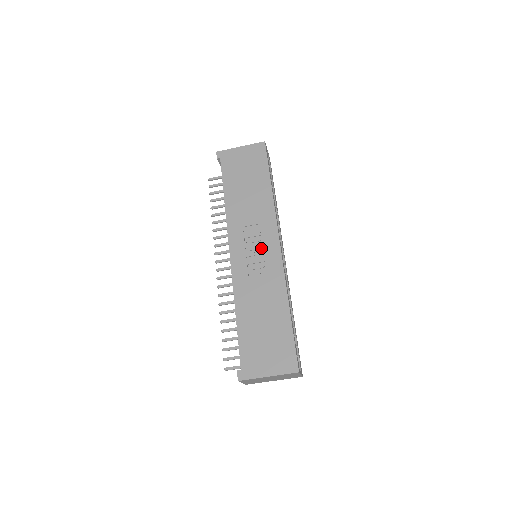
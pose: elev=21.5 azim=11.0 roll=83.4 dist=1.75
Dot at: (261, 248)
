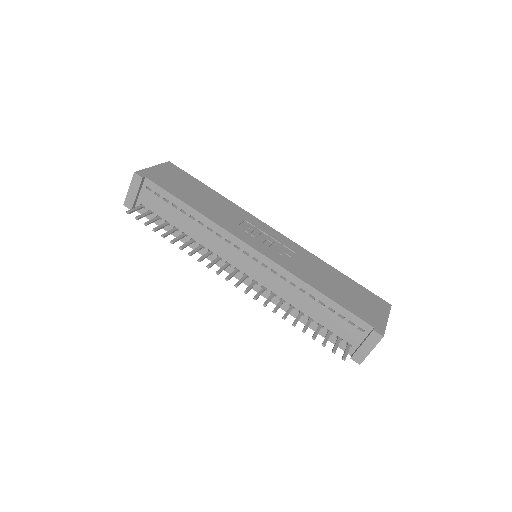
Dot at: (269, 237)
